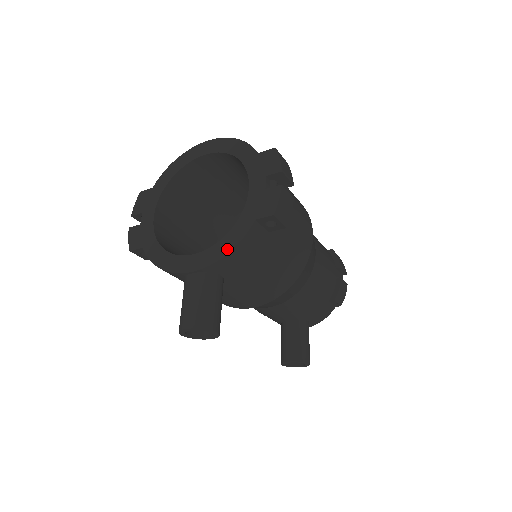
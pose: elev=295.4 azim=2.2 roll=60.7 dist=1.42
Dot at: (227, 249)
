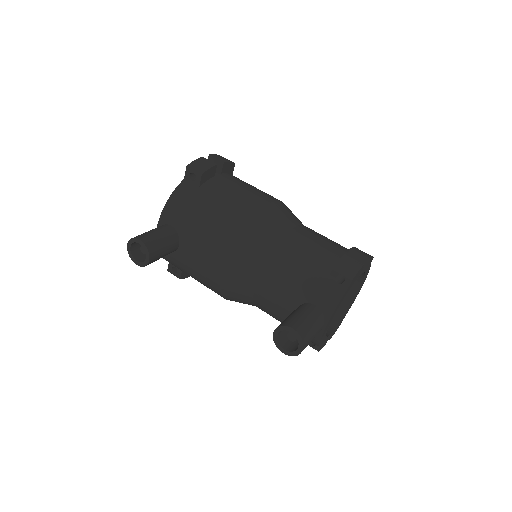
Dot at: (168, 202)
